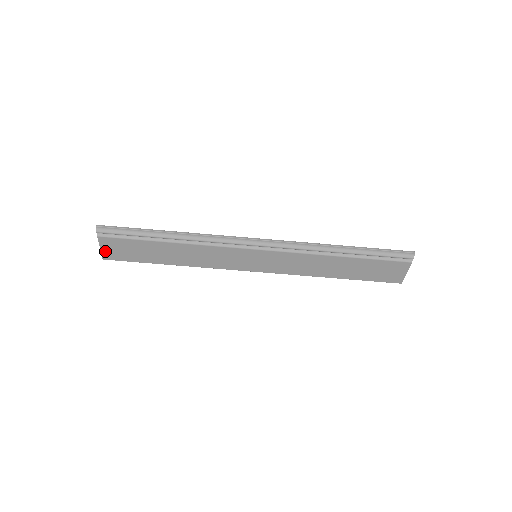
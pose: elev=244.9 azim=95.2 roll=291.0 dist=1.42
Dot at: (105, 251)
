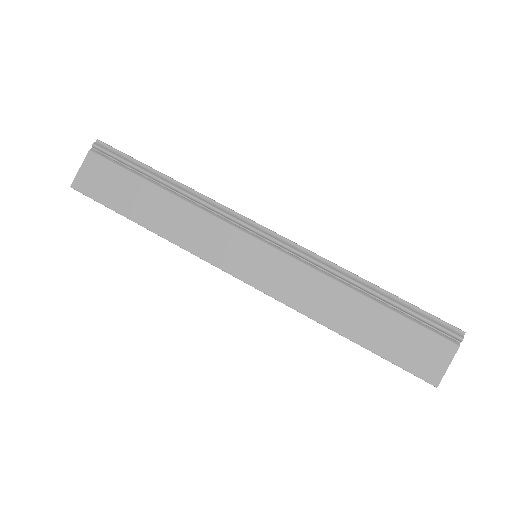
Dot at: (82, 175)
